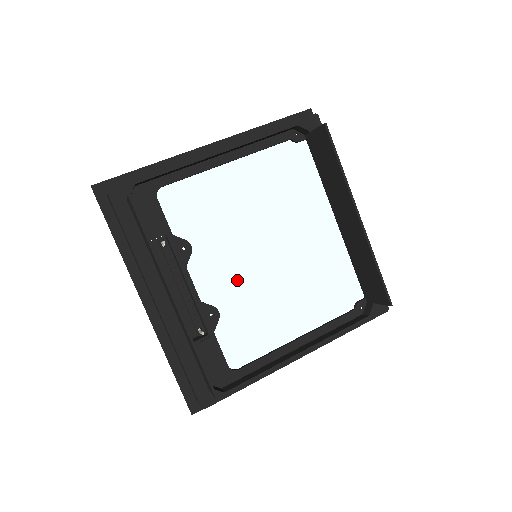
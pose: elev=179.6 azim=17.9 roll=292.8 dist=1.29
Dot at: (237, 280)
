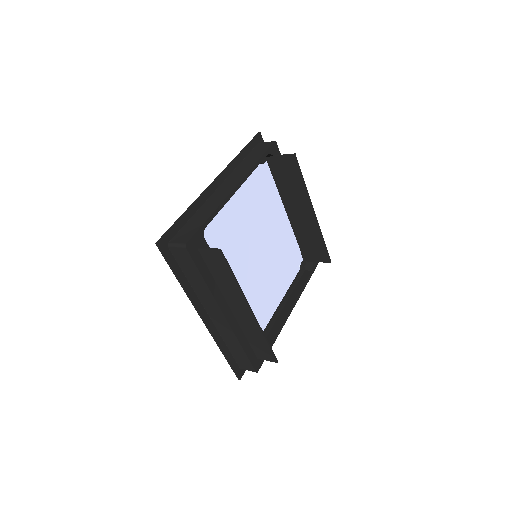
Dot at: (248, 277)
